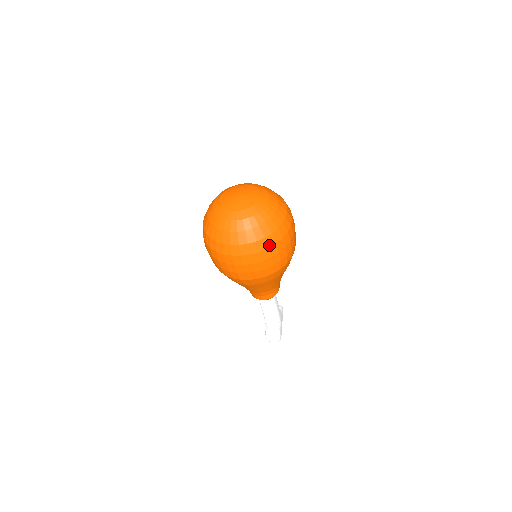
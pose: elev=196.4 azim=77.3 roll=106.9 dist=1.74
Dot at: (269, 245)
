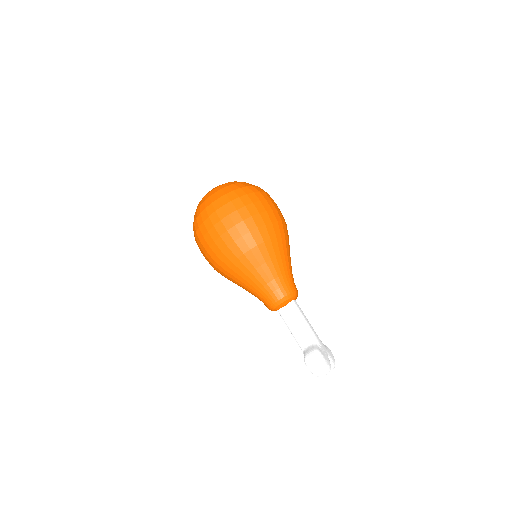
Dot at: (239, 195)
